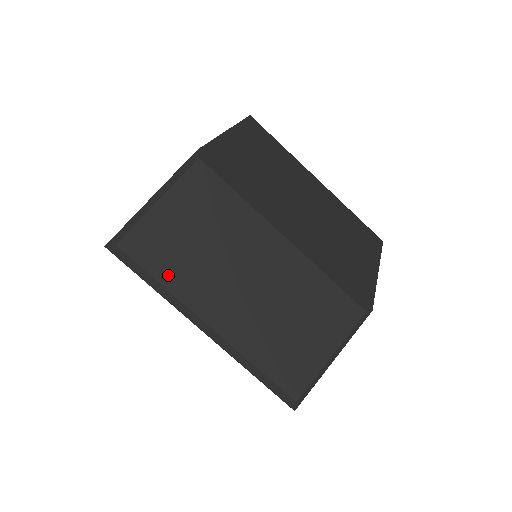
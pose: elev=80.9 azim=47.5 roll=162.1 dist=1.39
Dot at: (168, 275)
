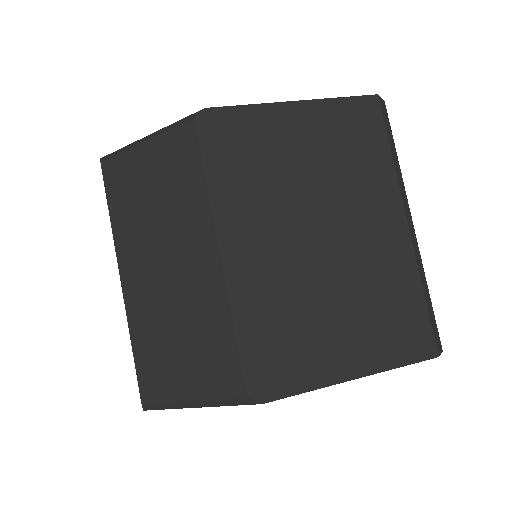
Dot at: (118, 214)
